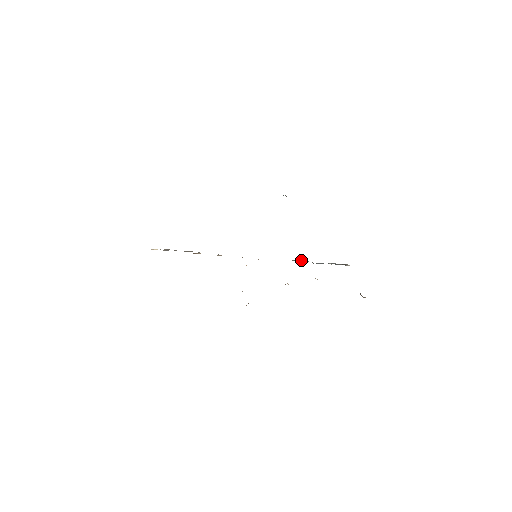
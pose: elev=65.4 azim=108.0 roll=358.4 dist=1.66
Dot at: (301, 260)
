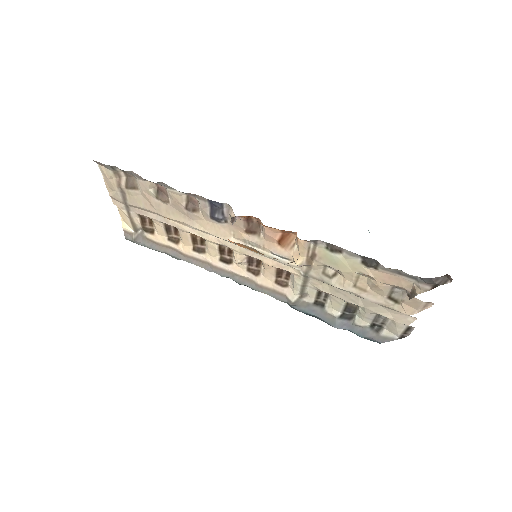
Dot at: (314, 305)
